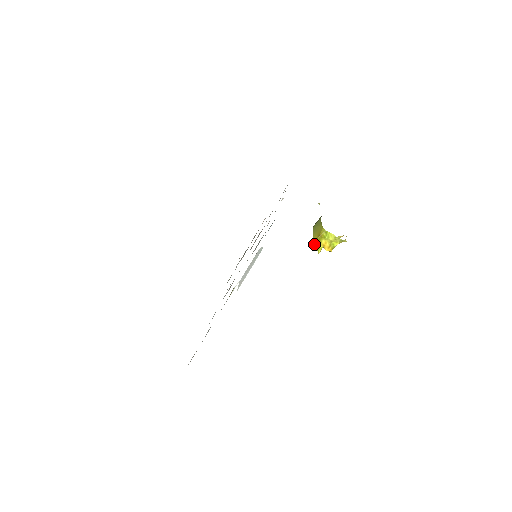
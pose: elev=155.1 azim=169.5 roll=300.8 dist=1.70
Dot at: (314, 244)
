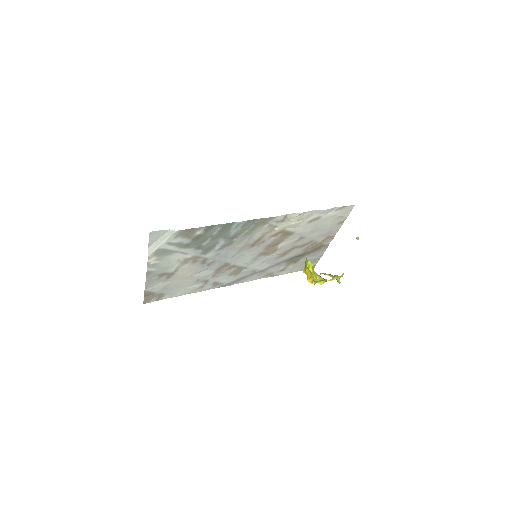
Dot at: occluded
